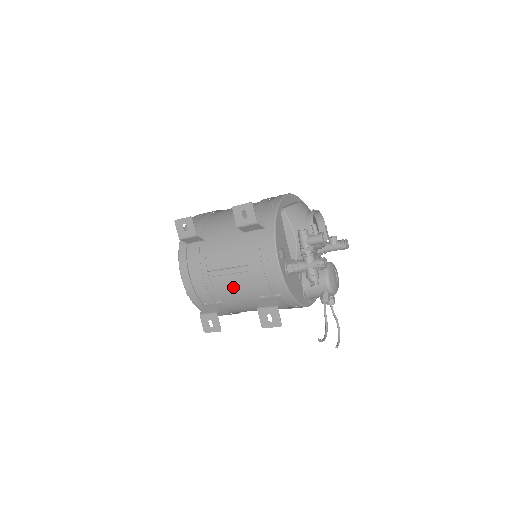
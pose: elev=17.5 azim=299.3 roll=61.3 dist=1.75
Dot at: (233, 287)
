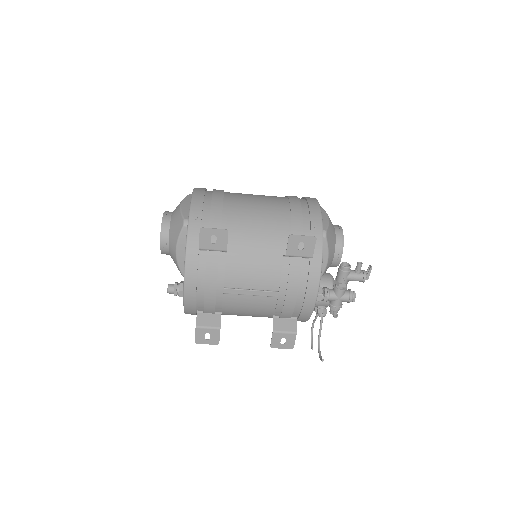
Dot at: (249, 306)
